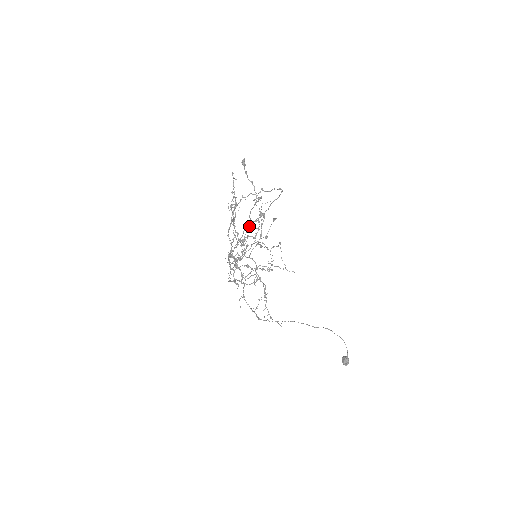
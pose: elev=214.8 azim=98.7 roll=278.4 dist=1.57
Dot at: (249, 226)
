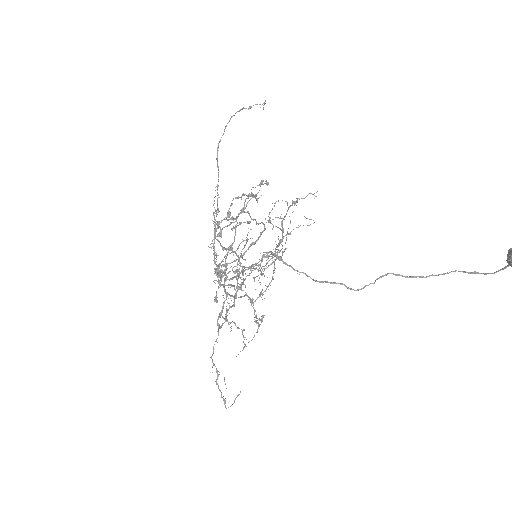
Dot at: (242, 290)
